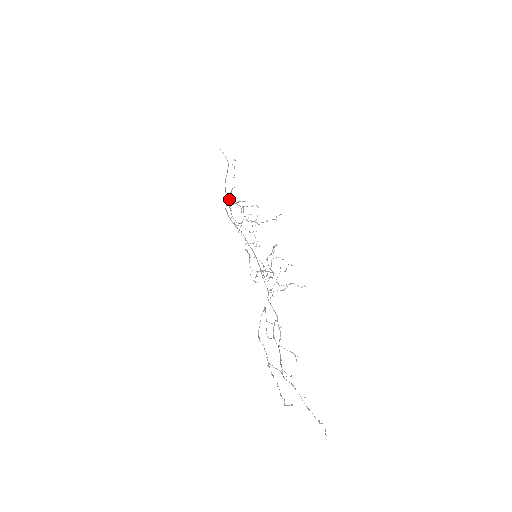
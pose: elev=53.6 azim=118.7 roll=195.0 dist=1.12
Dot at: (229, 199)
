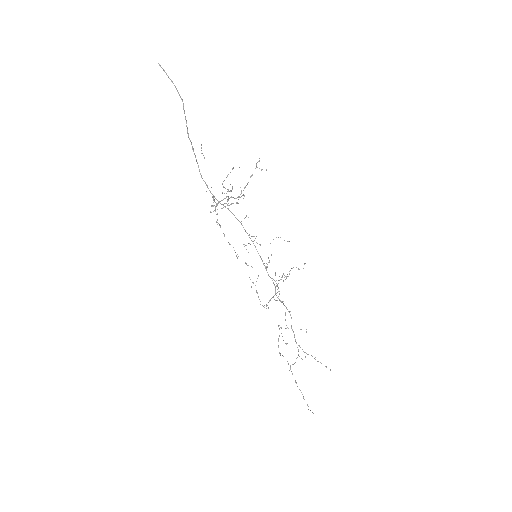
Dot at: (212, 205)
